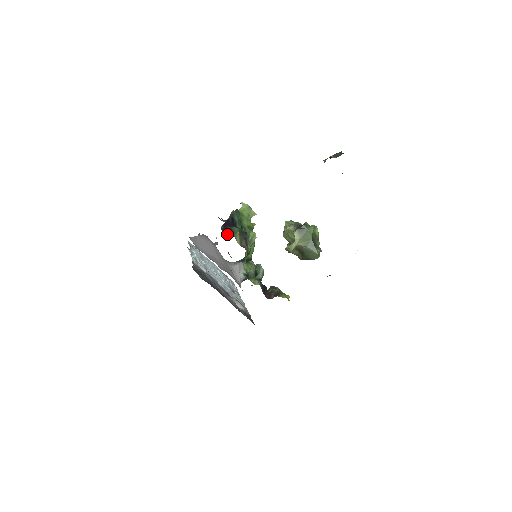
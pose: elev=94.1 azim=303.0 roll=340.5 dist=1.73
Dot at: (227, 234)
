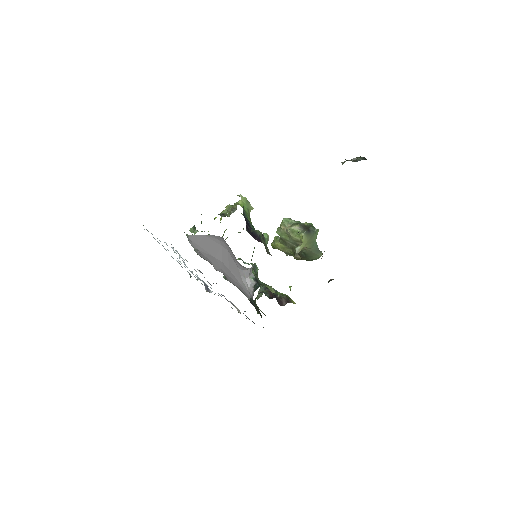
Dot at: (257, 240)
